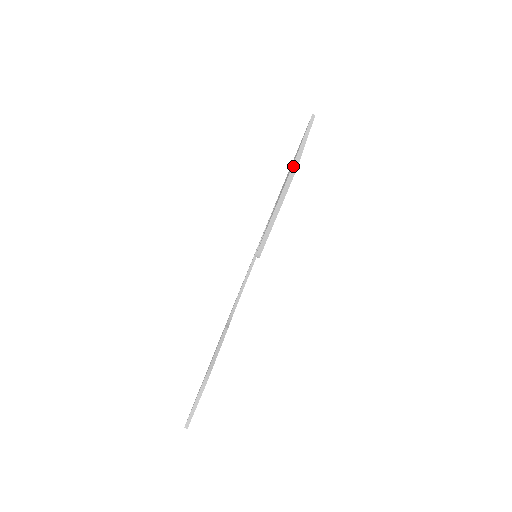
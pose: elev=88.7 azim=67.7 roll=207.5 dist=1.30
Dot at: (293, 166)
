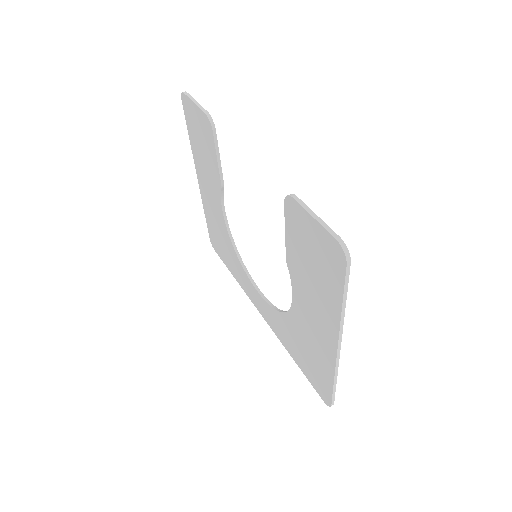
Dot at: (181, 96)
